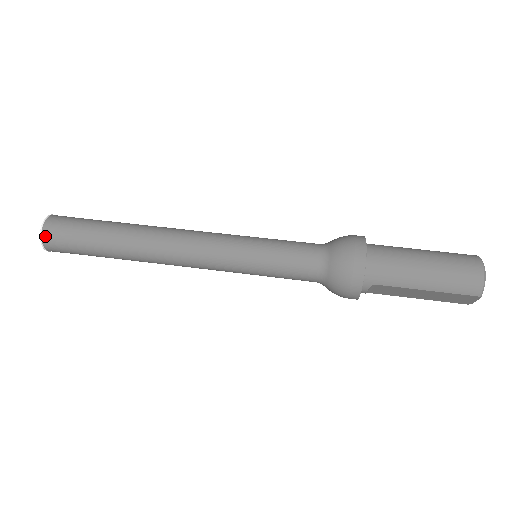
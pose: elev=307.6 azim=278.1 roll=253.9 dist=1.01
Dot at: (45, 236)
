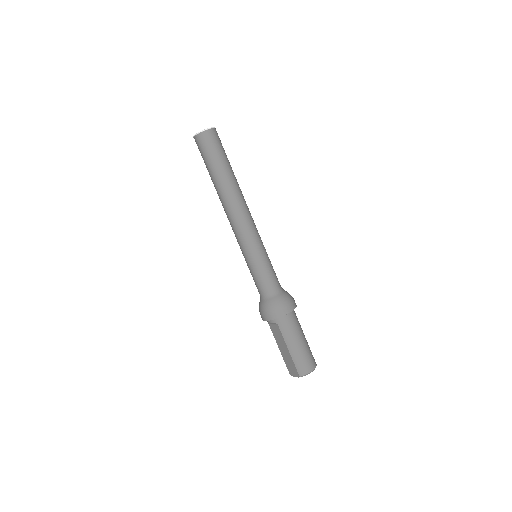
Dot at: (205, 133)
